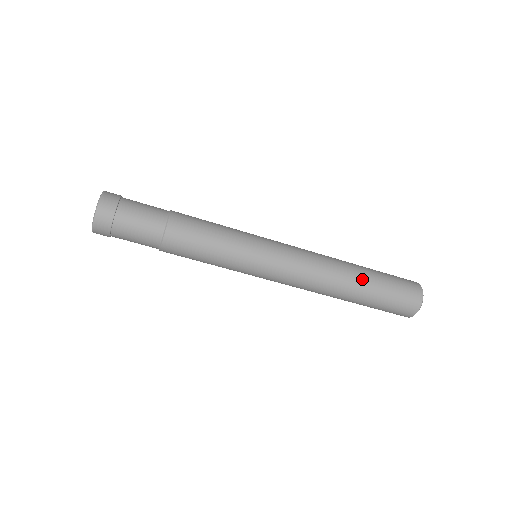
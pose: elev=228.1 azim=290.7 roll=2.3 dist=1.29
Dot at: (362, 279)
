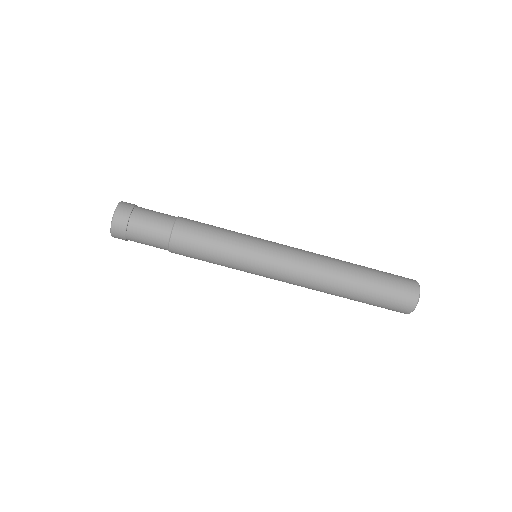
Dot at: (356, 266)
